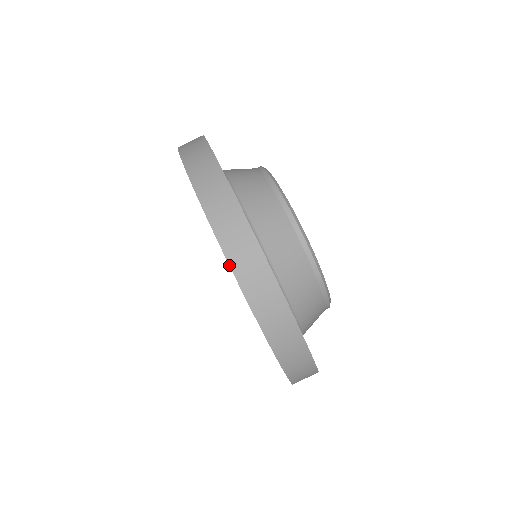
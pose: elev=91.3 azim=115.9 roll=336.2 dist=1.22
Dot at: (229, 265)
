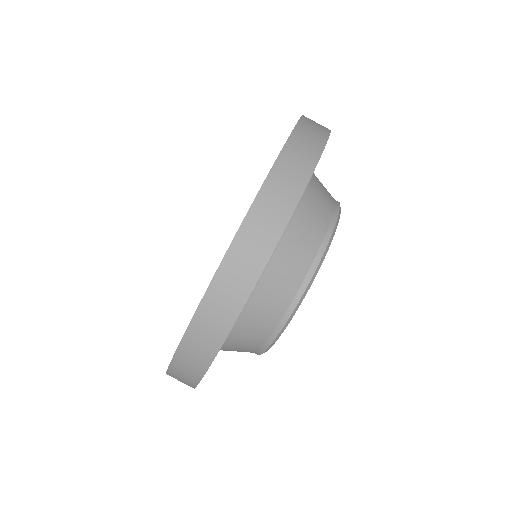
Dot at: (296, 125)
